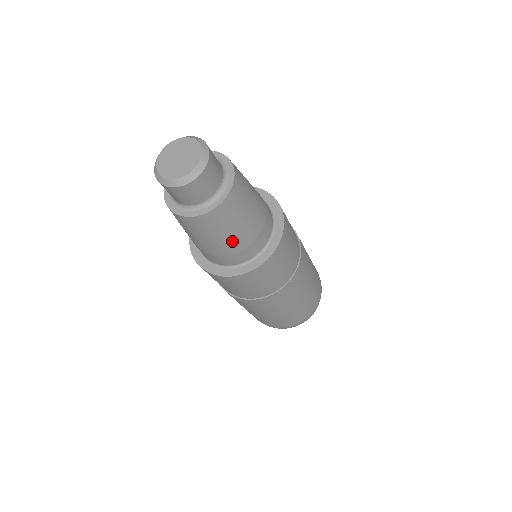
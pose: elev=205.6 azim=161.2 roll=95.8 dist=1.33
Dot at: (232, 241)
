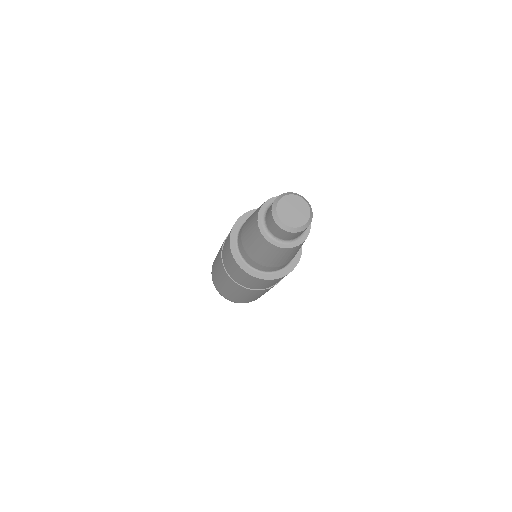
Dot at: (273, 262)
